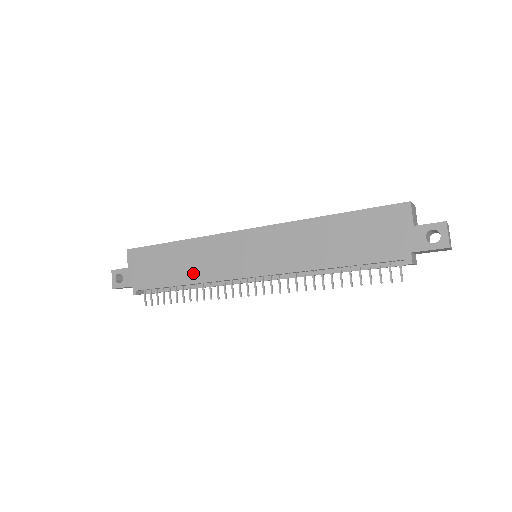
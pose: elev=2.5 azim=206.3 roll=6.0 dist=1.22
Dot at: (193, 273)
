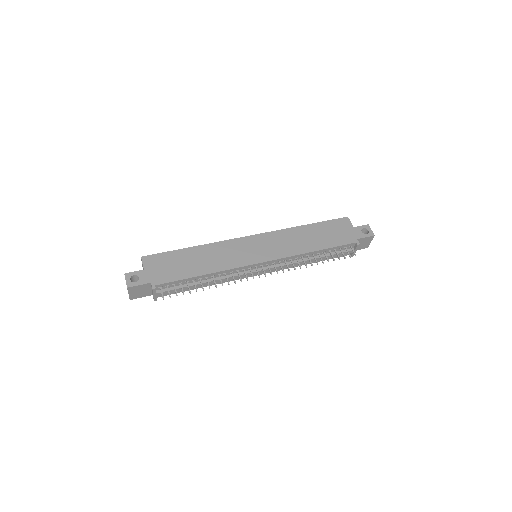
Dot at: (212, 266)
